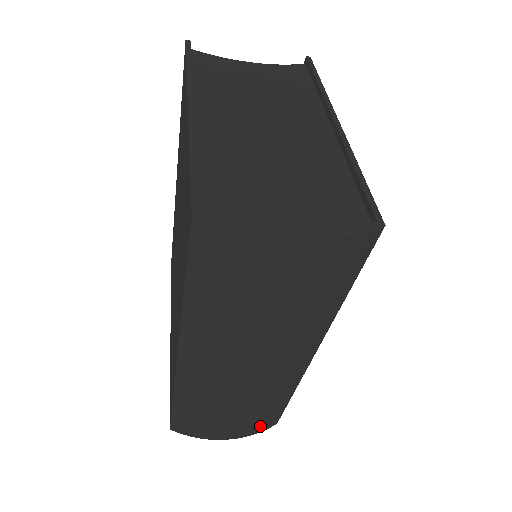
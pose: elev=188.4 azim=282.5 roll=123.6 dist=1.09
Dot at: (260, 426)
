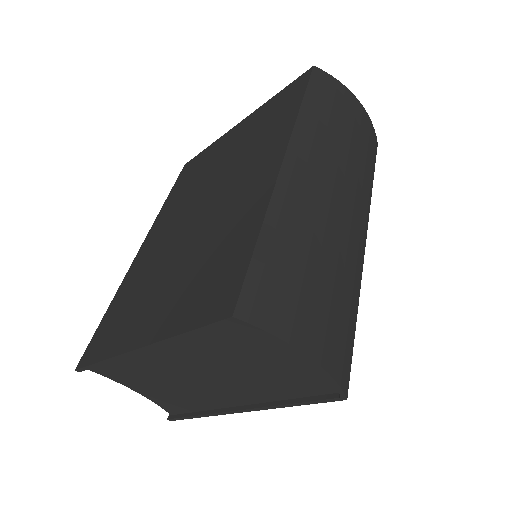
Dot at: (340, 358)
